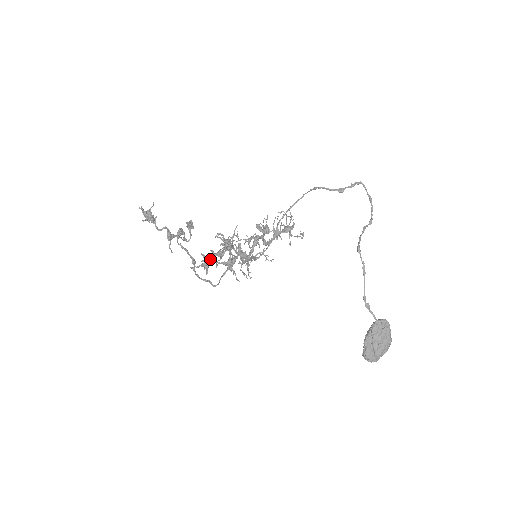
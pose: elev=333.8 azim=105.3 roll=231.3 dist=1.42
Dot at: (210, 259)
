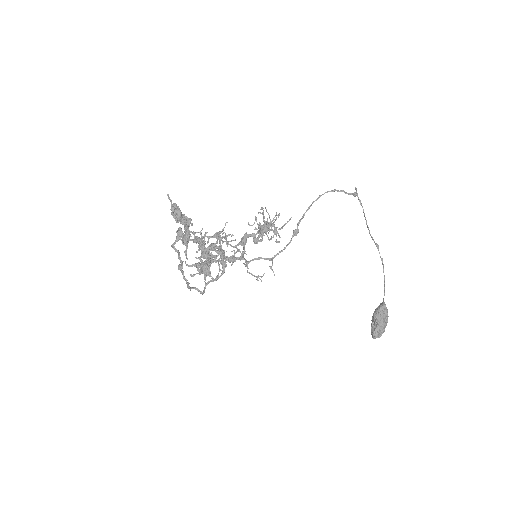
Dot at: (210, 263)
